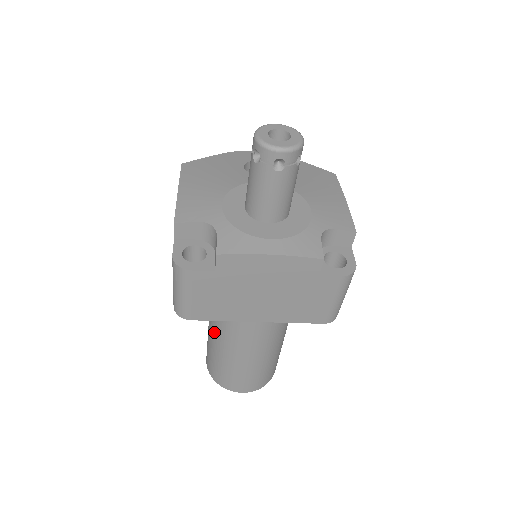
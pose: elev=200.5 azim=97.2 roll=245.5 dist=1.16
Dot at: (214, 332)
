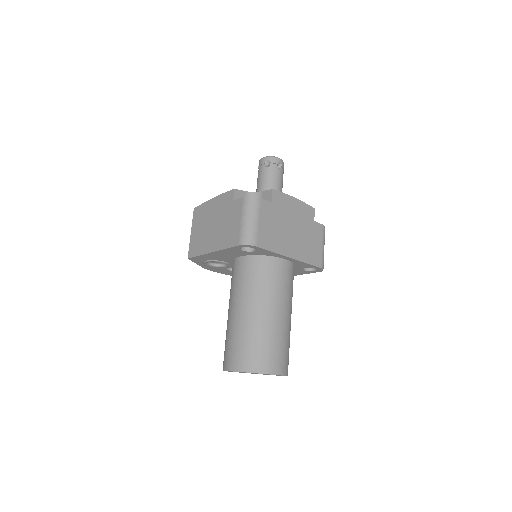
Dot at: (250, 301)
